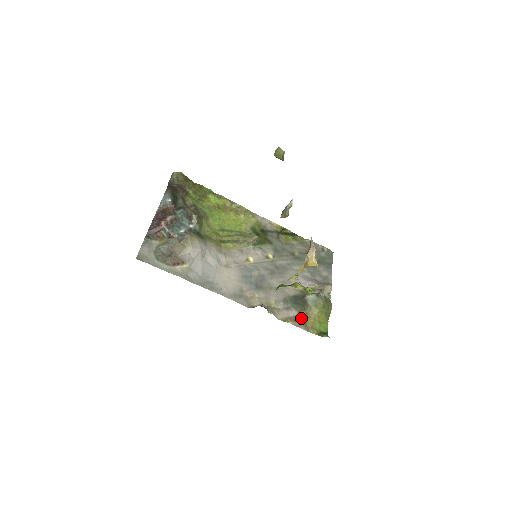
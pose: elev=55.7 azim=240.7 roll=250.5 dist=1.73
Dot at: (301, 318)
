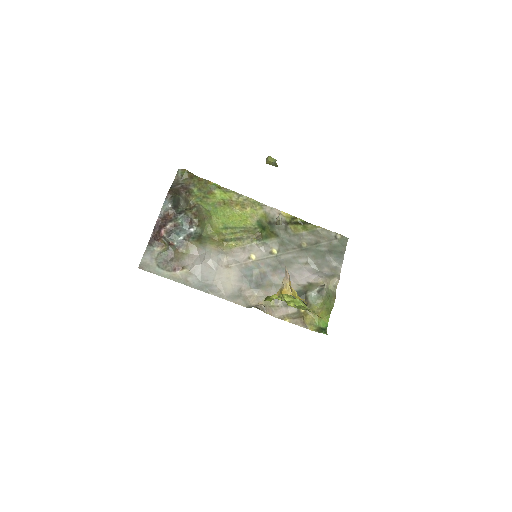
Dot at: (300, 315)
